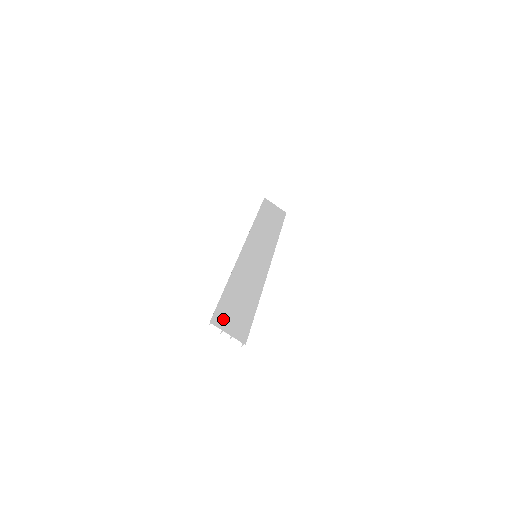
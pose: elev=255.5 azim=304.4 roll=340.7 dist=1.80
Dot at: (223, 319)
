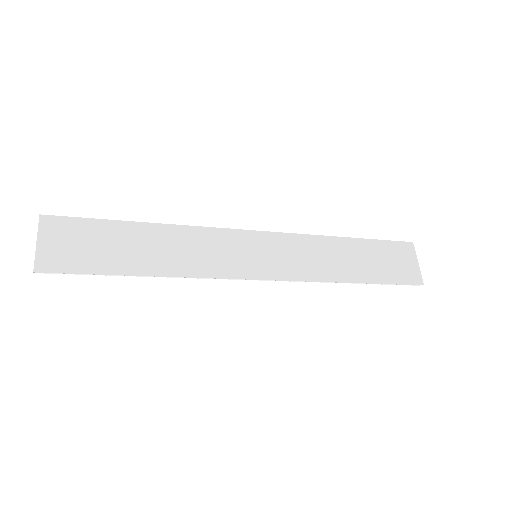
Dot at: (62, 231)
